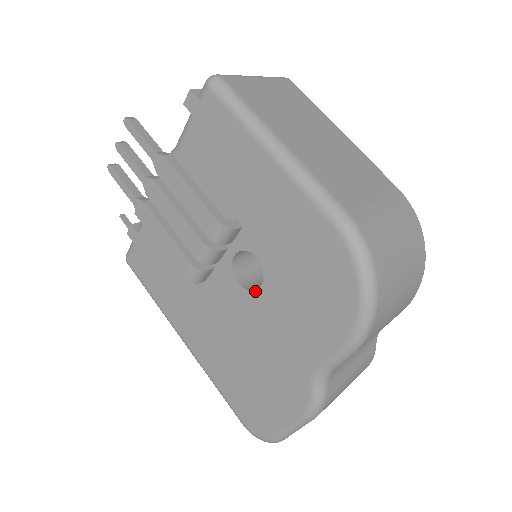
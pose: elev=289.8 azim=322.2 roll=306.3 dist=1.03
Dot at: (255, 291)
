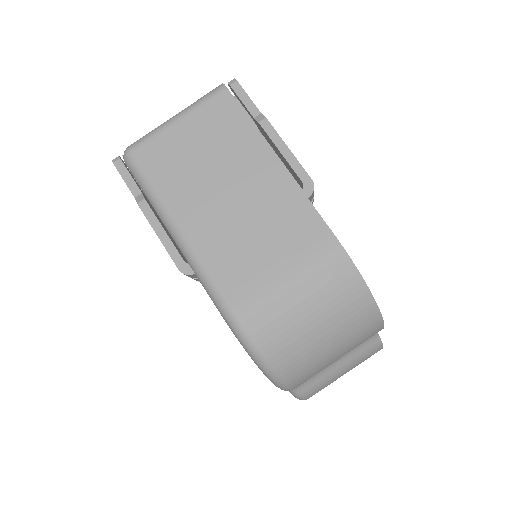
Dot at: occluded
